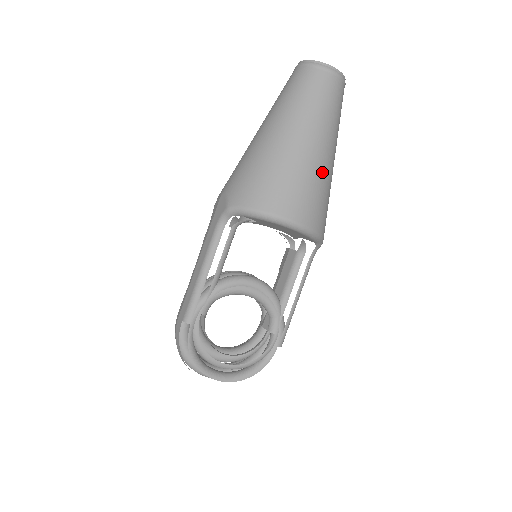
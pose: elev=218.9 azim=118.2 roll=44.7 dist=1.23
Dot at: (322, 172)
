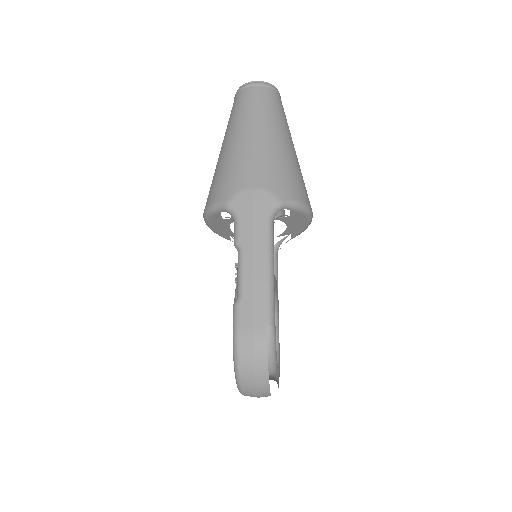
Dot at: occluded
